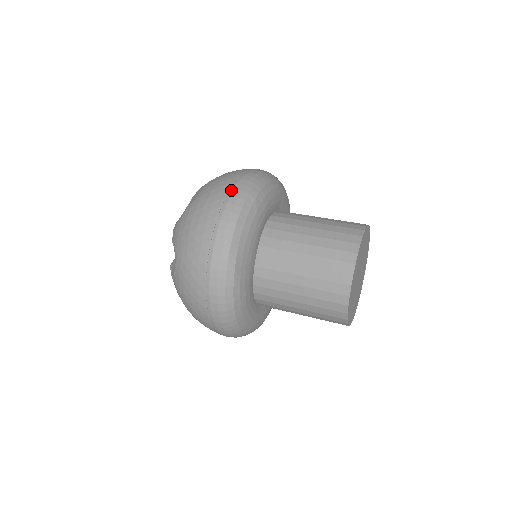
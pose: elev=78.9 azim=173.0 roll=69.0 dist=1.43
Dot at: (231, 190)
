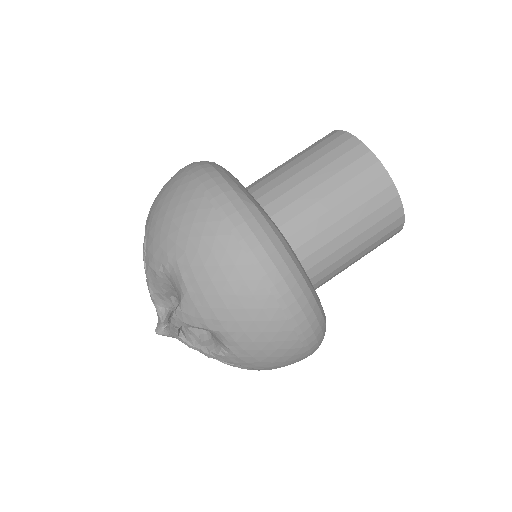
Dot at: (184, 168)
